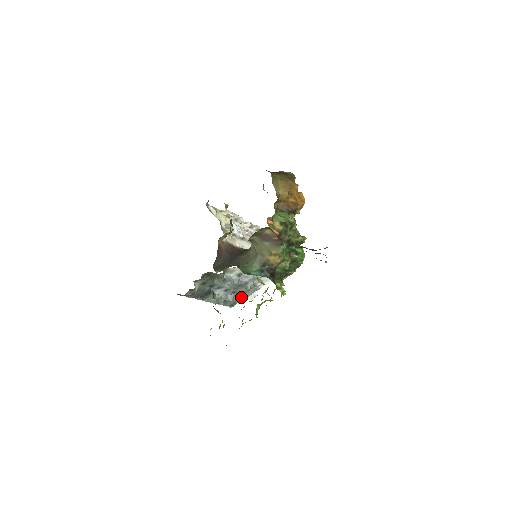
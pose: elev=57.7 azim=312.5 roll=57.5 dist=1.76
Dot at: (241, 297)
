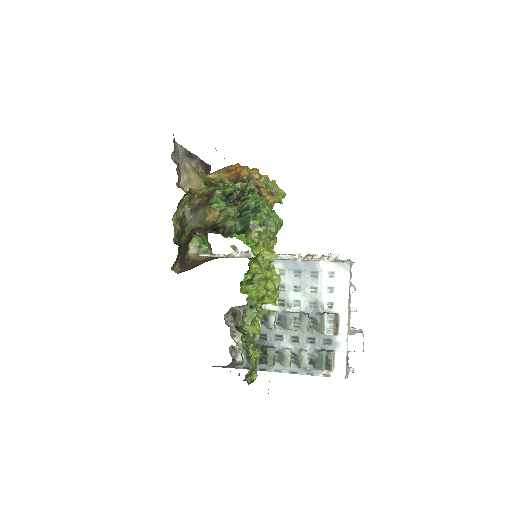
Dot at: (336, 349)
